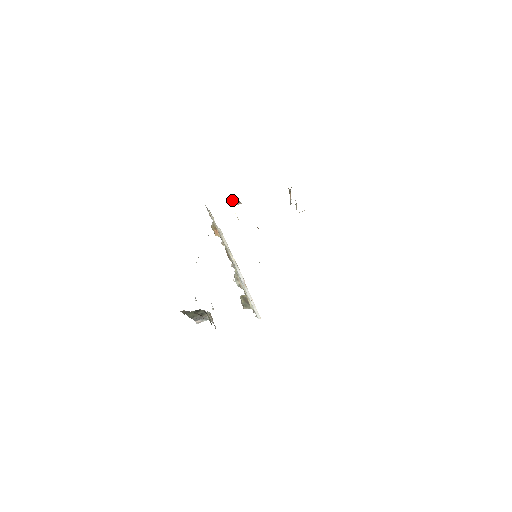
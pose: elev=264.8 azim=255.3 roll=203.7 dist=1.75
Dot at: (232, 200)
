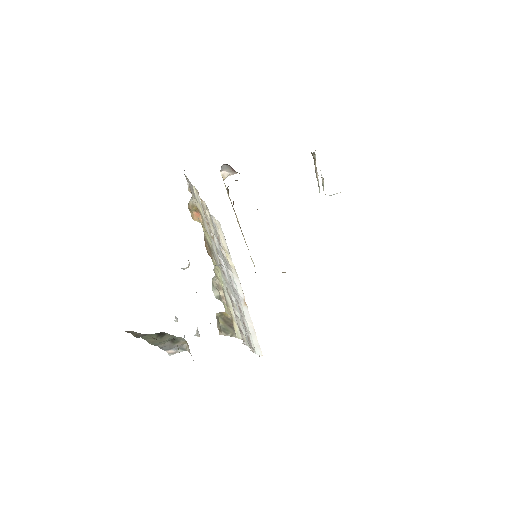
Dot at: (221, 166)
